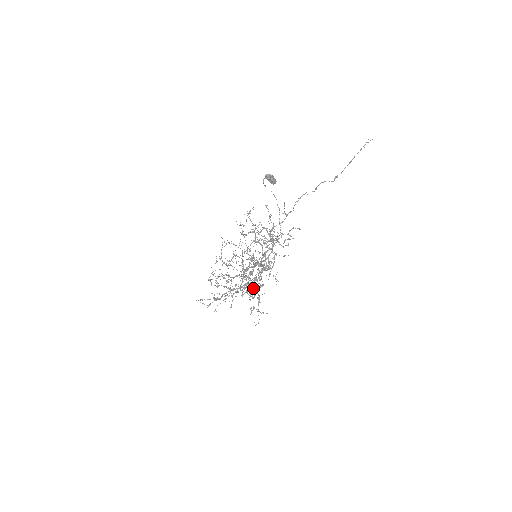
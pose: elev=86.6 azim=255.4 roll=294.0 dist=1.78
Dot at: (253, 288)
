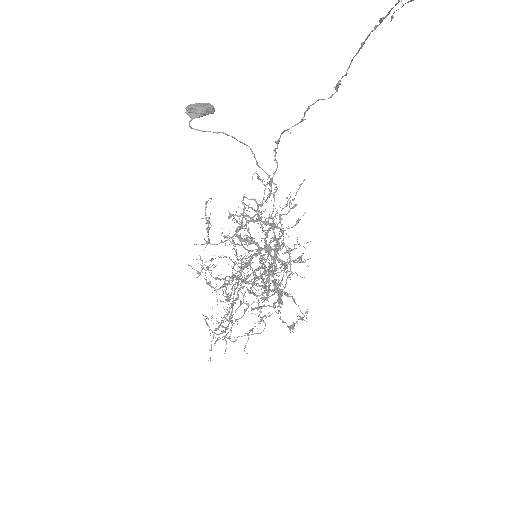
Dot at: occluded
